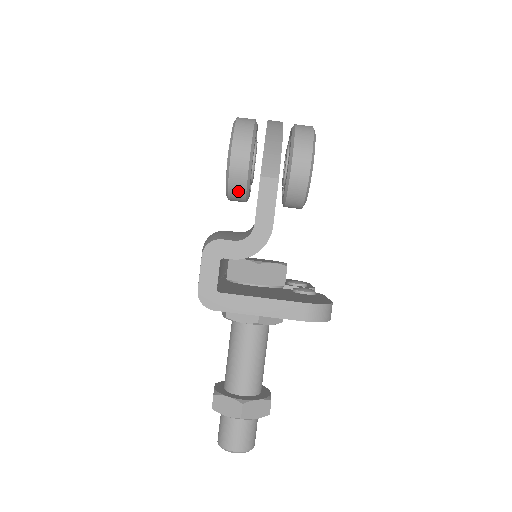
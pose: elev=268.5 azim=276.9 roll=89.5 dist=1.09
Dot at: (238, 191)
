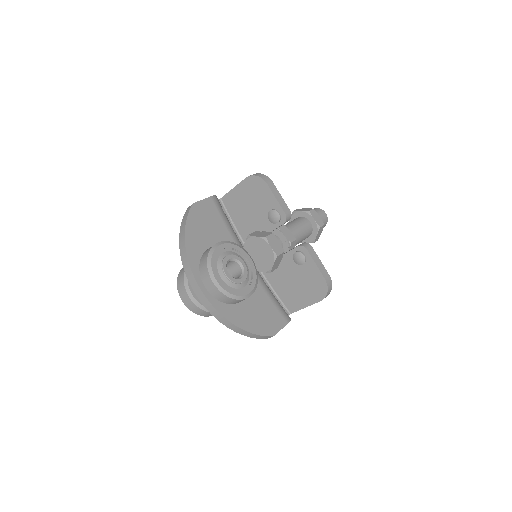
Dot at: occluded
